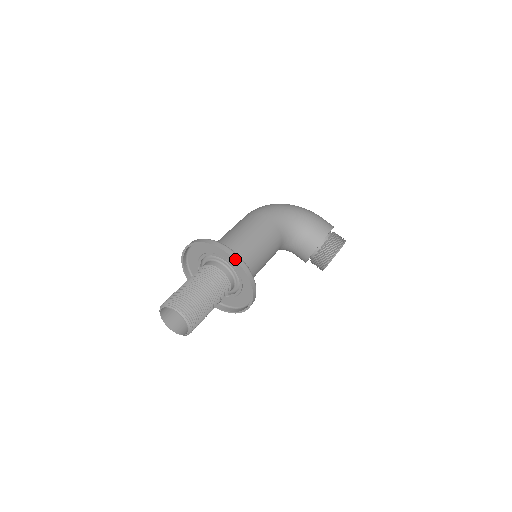
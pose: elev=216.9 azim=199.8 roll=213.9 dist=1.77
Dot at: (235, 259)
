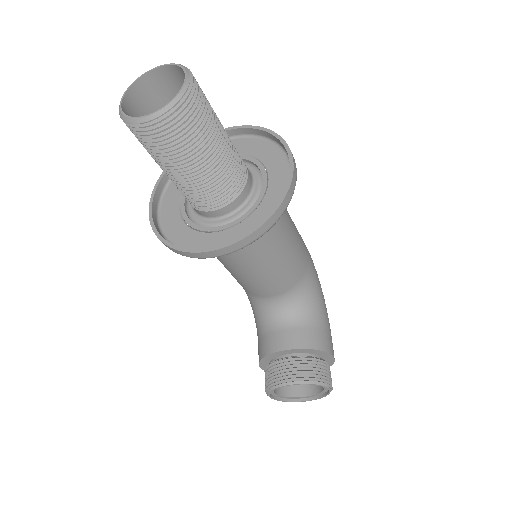
Dot at: (294, 173)
